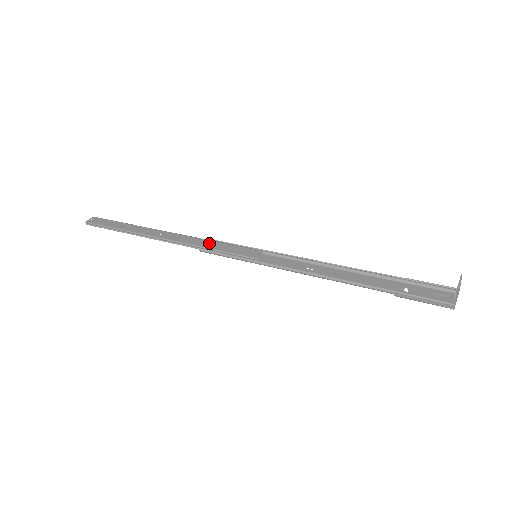
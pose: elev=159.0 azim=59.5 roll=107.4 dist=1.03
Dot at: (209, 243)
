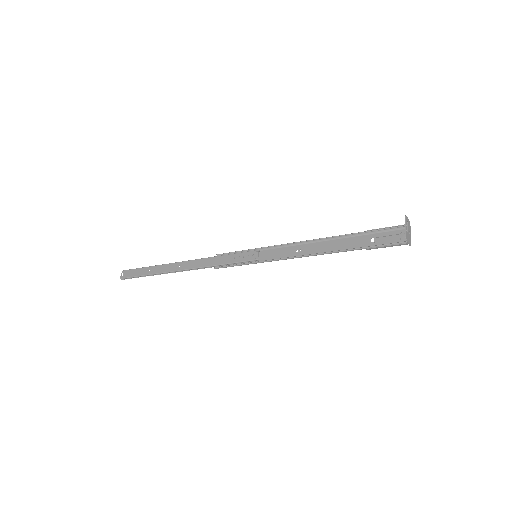
Dot at: (217, 260)
